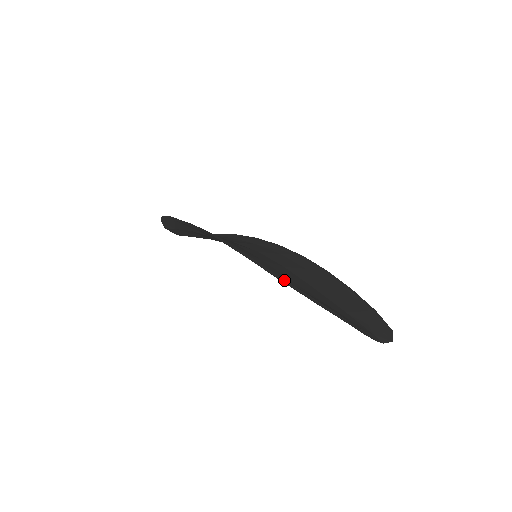
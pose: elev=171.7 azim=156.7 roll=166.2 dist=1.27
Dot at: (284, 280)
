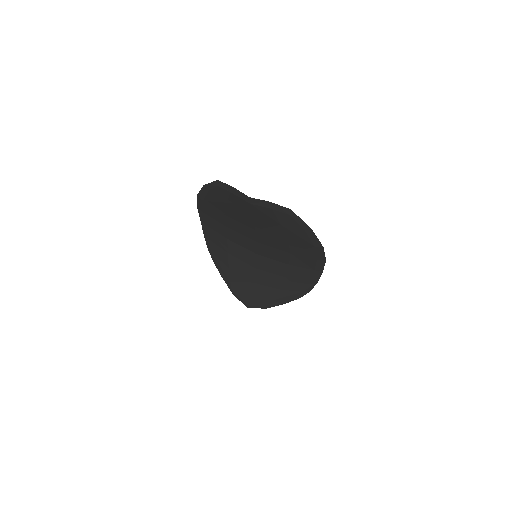
Dot at: (203, 196)
